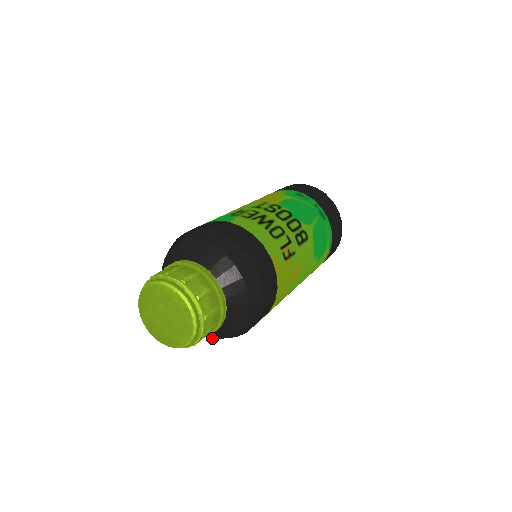
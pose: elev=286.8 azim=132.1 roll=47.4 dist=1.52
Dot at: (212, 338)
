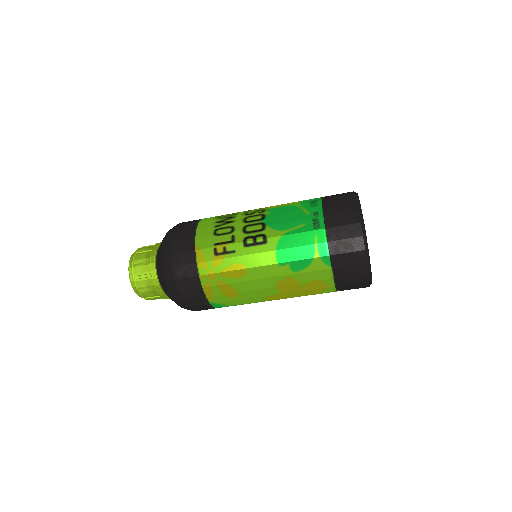
Dot at: occluded
